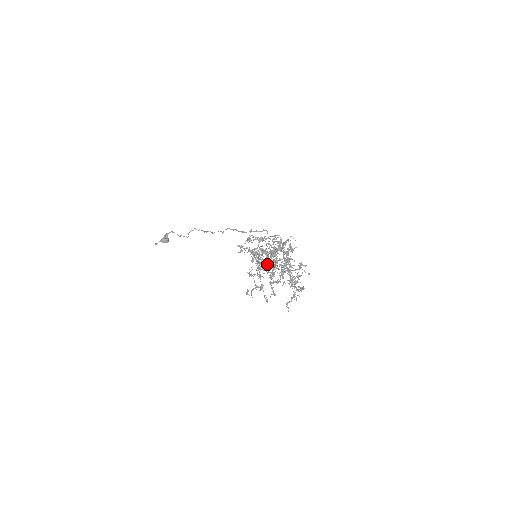
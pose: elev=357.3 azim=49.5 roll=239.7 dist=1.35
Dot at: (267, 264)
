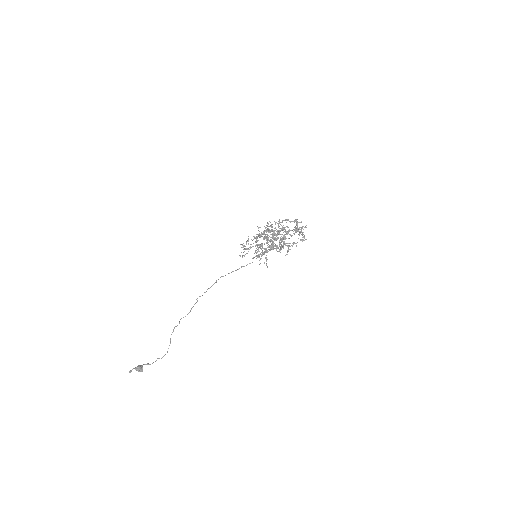
Dot at: (269, 246)
